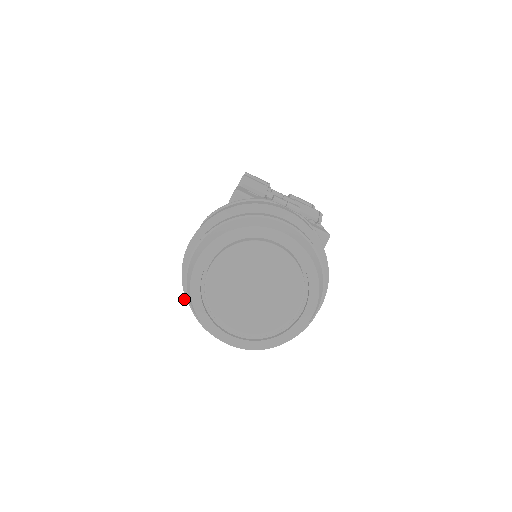
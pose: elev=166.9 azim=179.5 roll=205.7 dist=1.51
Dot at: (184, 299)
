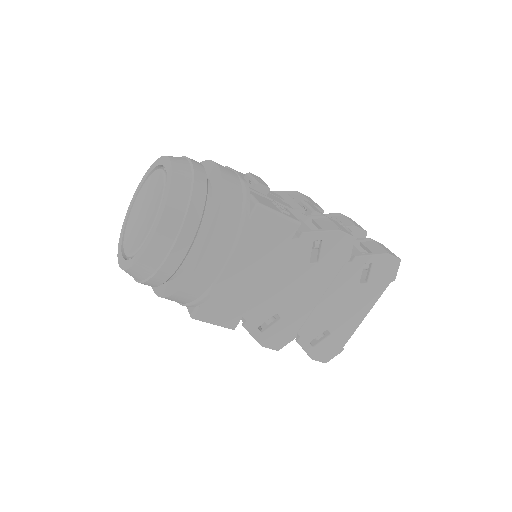
Dot at: occluded
